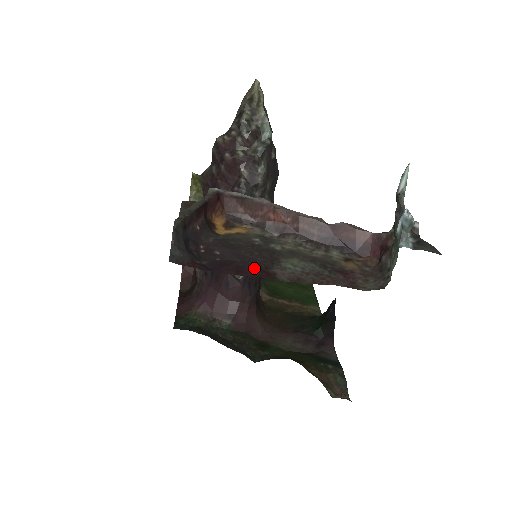
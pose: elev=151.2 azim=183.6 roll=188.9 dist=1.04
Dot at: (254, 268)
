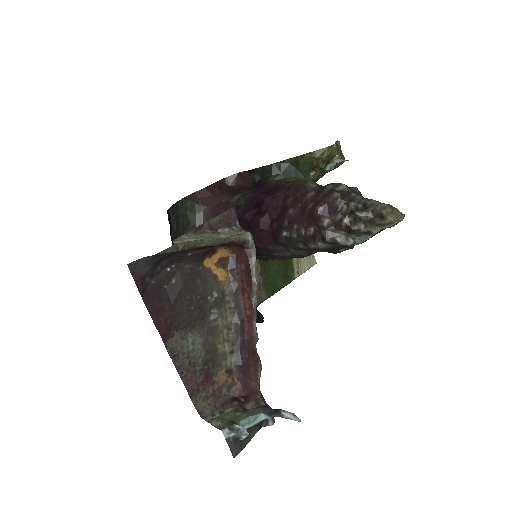
Dot at: (169, 319)
